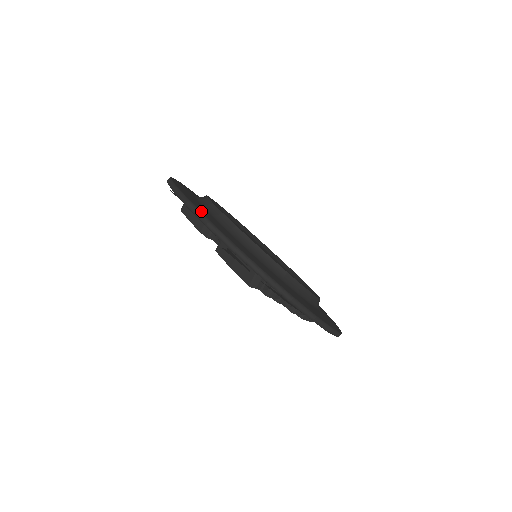
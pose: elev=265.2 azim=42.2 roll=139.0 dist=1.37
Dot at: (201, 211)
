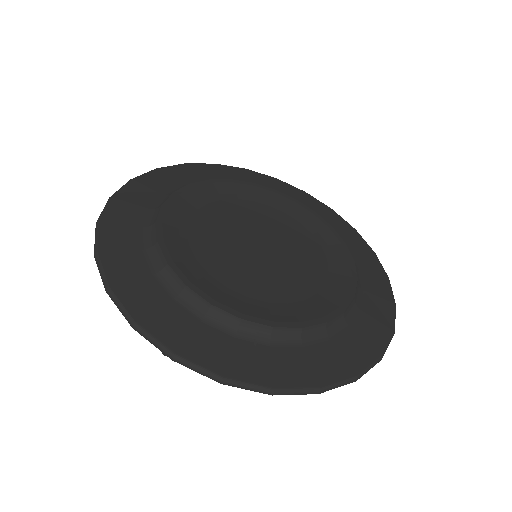
Dot at: (125, 300)
